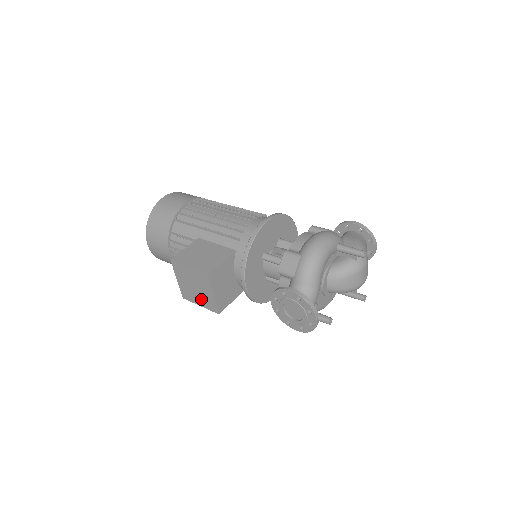
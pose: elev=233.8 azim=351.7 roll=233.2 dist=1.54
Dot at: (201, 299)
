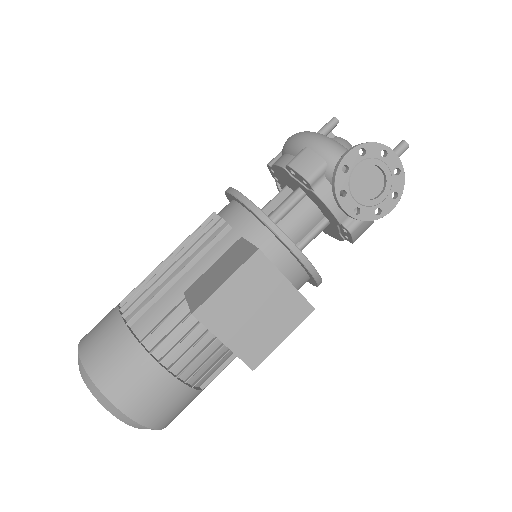
Dot at: (277, 322)
